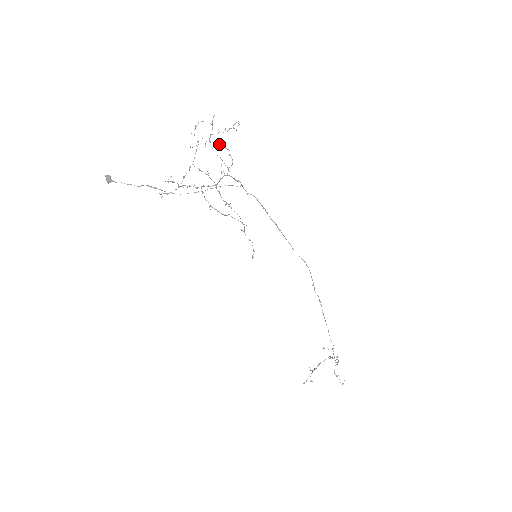
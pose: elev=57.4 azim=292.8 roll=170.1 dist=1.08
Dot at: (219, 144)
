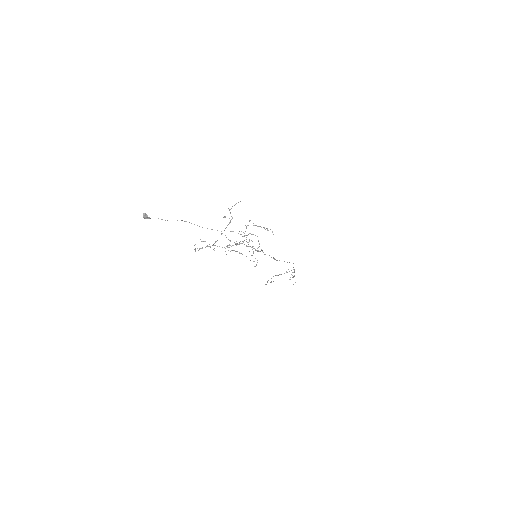
Dot at: (252, 234)
